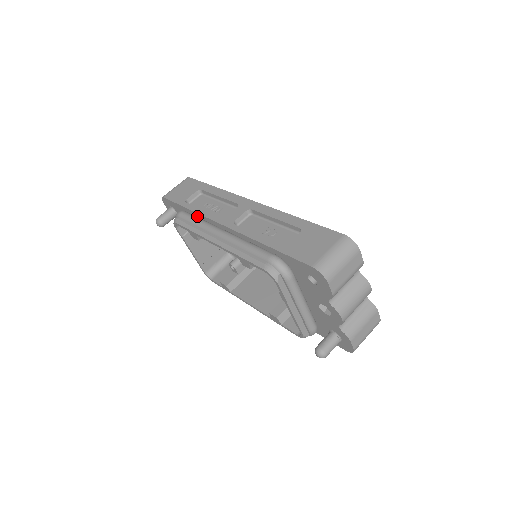
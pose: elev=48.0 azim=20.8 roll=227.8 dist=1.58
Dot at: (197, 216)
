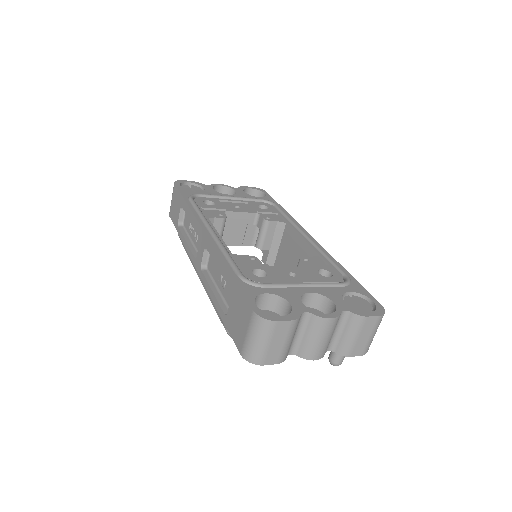
Dot at: occluded
